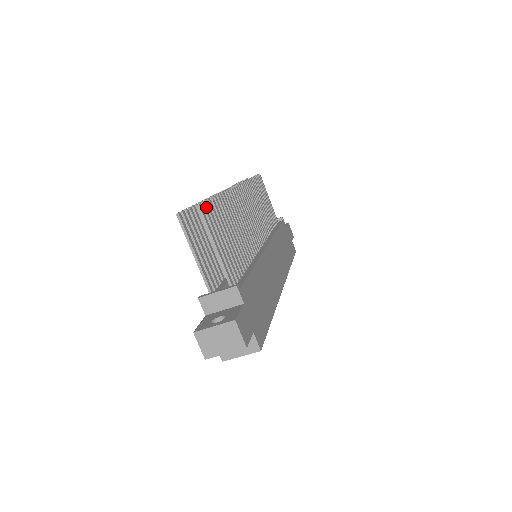
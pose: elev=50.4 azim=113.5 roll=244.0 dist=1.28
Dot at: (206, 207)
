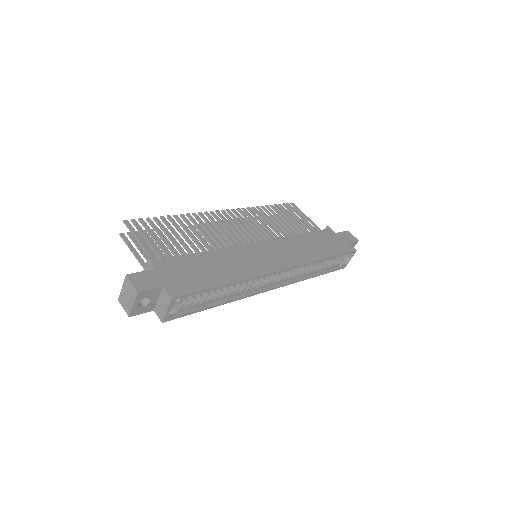
Dot at: (140, 222)
